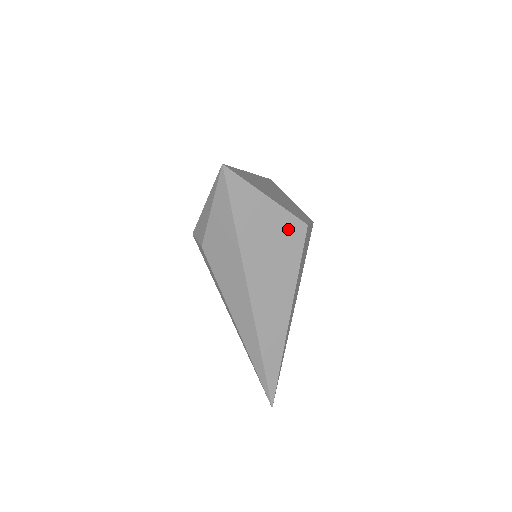
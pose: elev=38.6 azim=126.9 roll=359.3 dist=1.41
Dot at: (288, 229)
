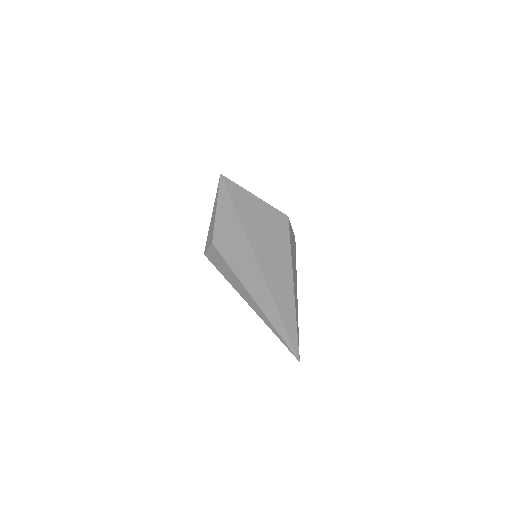
Dot at: (274, 216)
